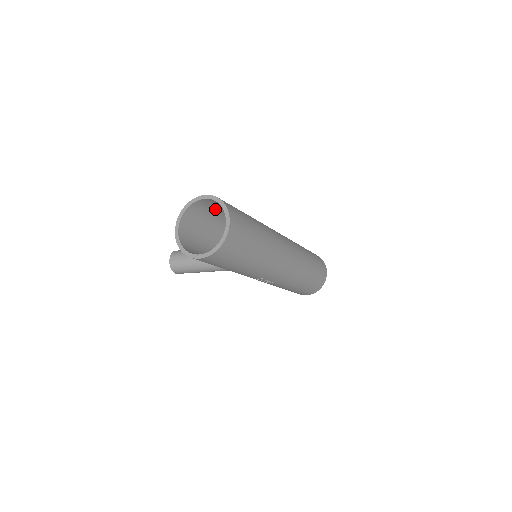
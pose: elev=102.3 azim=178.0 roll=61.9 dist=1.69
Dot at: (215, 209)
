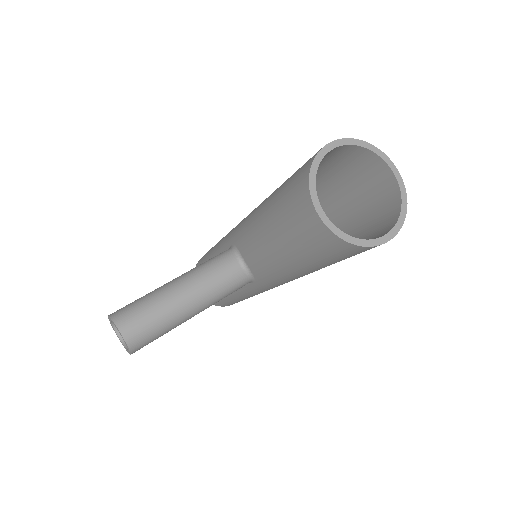
Dot at: occluded
